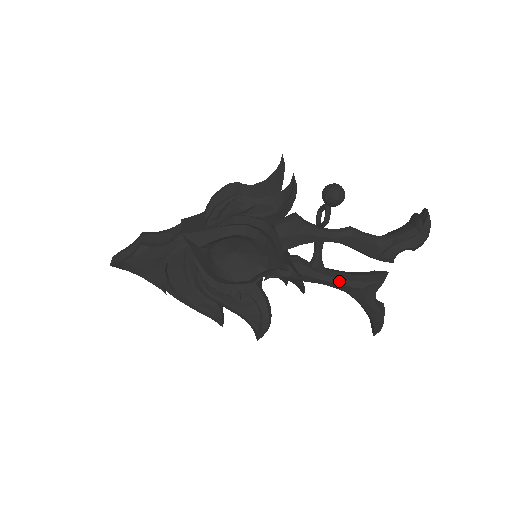
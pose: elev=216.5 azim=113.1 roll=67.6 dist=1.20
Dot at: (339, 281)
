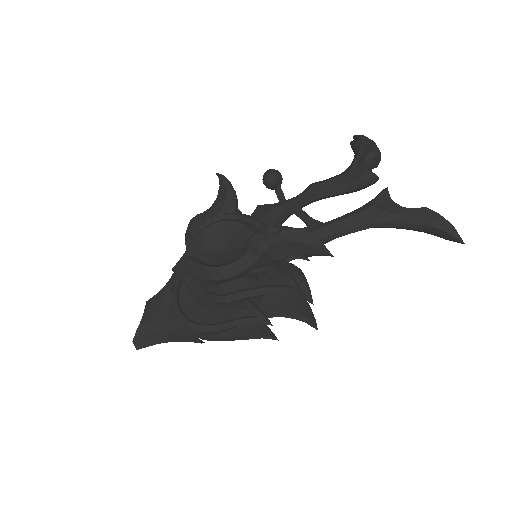
Dot at: (345, 217)
